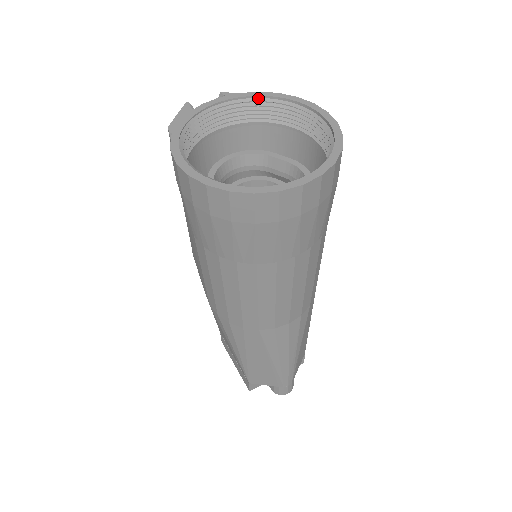
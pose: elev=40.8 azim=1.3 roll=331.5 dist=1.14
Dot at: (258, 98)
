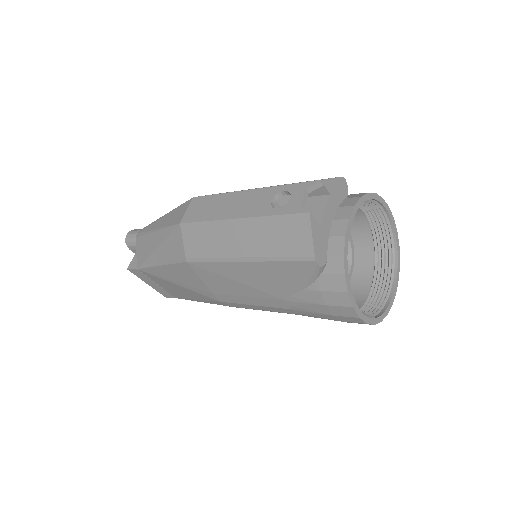
Dot at: (361, 204)
